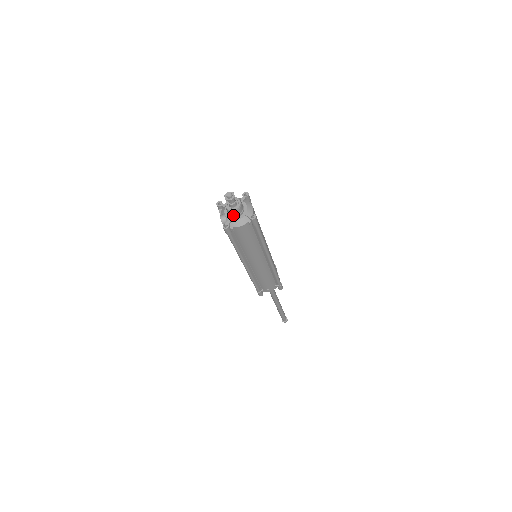
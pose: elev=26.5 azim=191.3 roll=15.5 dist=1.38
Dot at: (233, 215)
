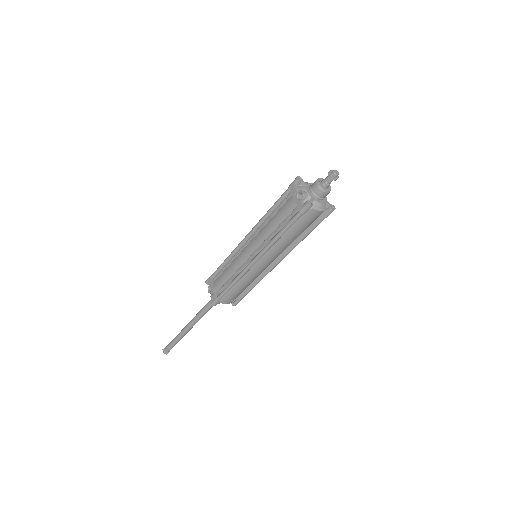
Dot at: (318, 196)
